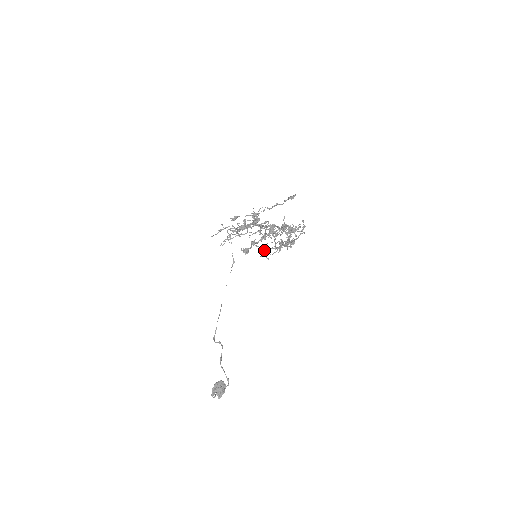
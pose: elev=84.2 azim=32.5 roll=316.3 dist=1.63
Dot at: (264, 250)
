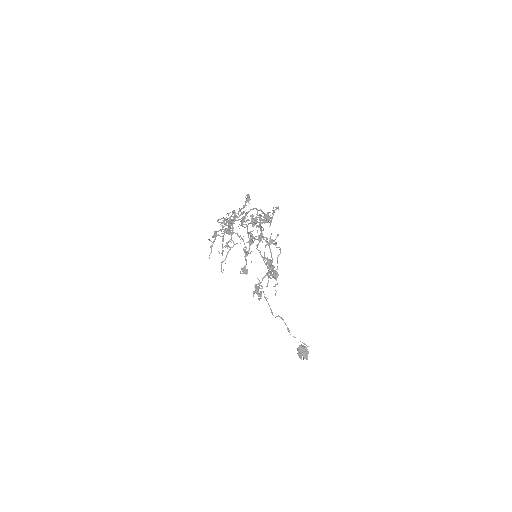
Dot at: (258, 289)
